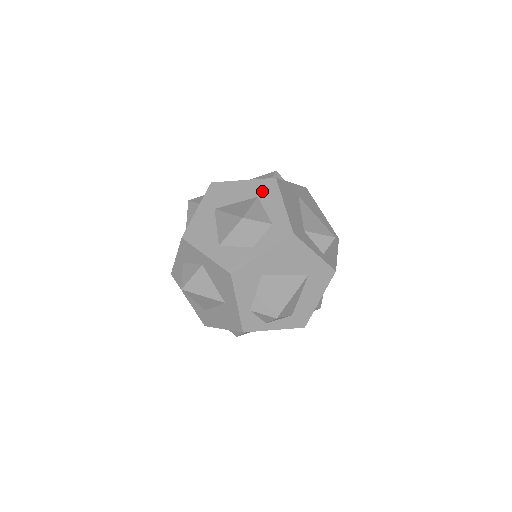
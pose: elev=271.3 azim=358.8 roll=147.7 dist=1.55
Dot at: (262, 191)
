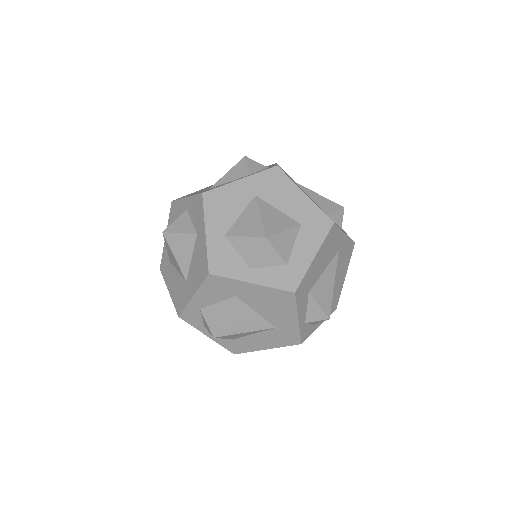
Dot at: (310, 223)
